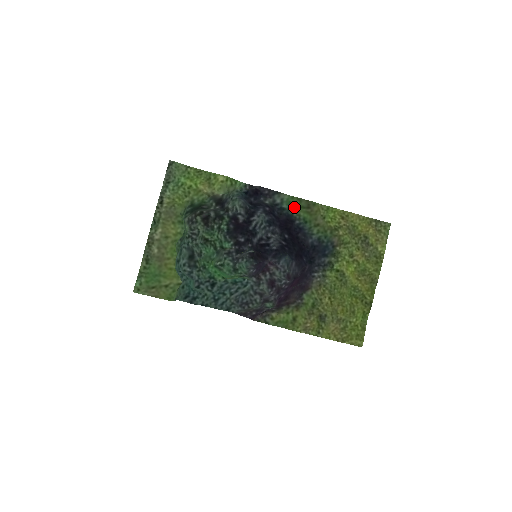
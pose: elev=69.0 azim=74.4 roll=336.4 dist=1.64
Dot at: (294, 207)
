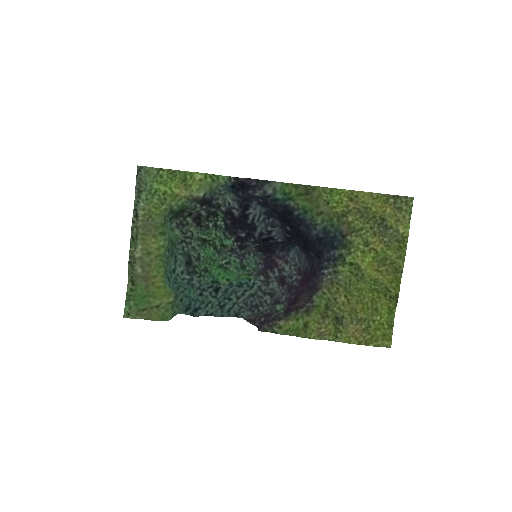
Dot at: (290, 196)
